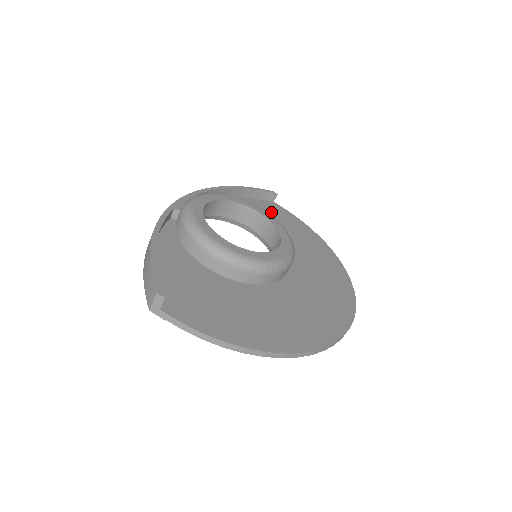
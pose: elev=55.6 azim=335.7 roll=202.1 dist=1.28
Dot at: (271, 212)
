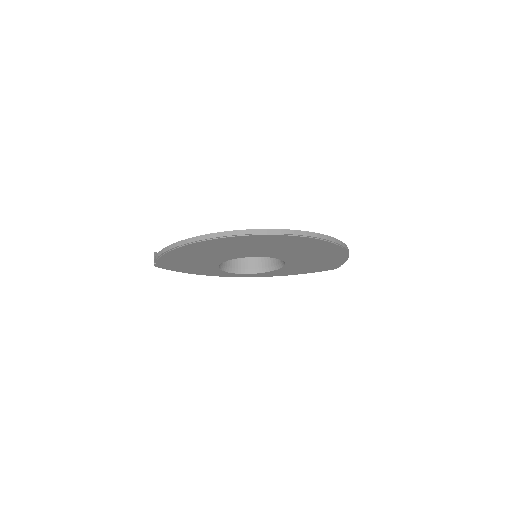
Dot at: occluded
